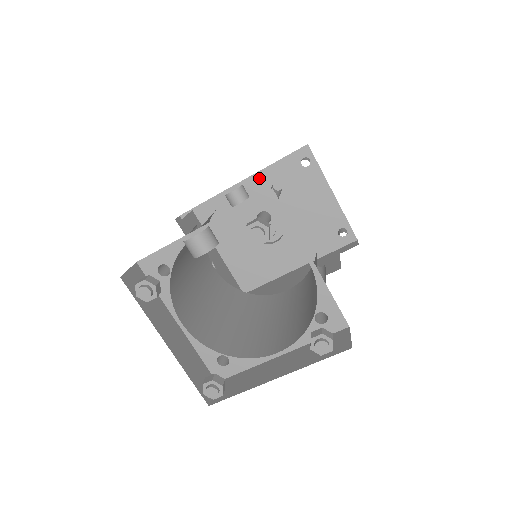
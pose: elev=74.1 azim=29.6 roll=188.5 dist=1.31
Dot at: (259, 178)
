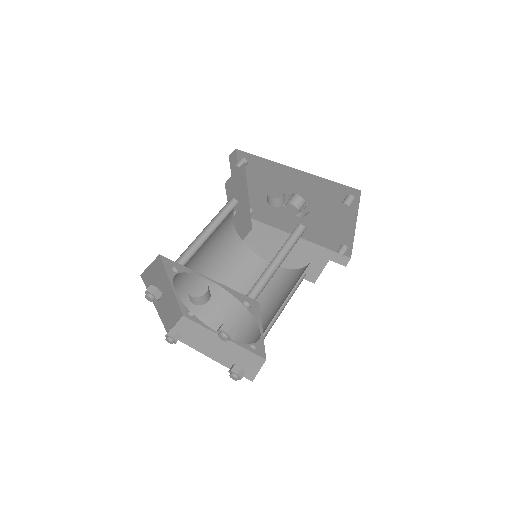
Dot at: (310, 178)
